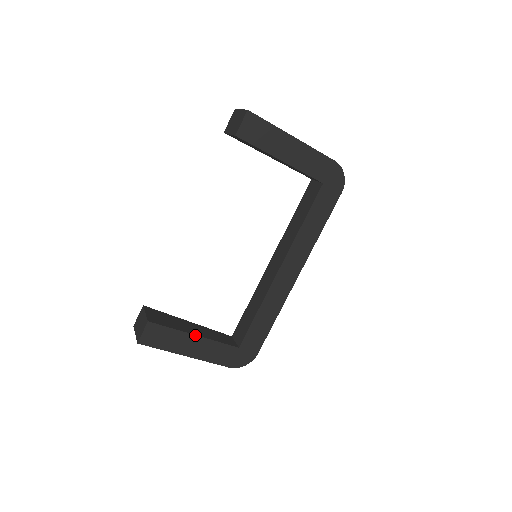
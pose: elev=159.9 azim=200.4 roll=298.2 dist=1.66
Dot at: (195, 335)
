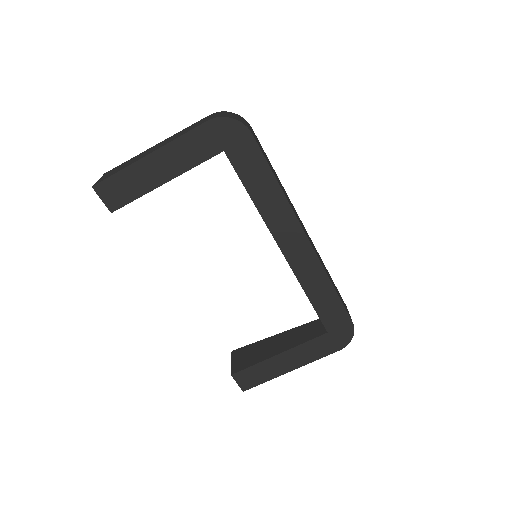
Dot at: (278, 355)
